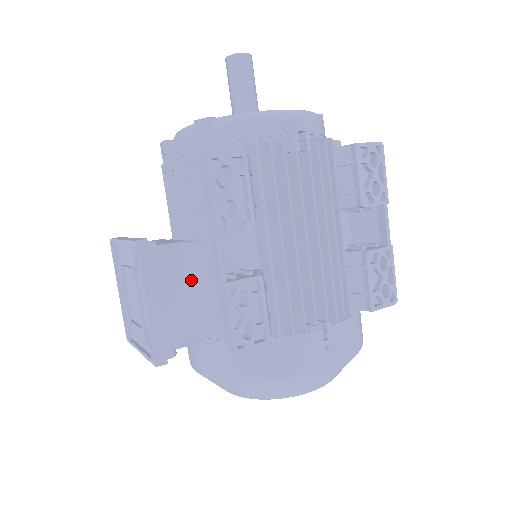
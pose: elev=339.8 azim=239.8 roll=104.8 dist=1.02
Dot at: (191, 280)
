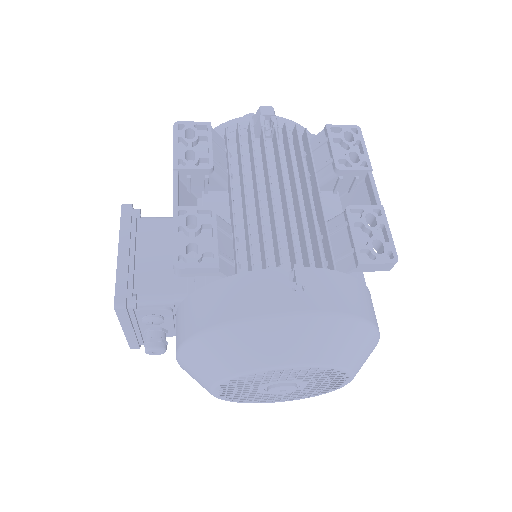
Dot at: (169, 244)
